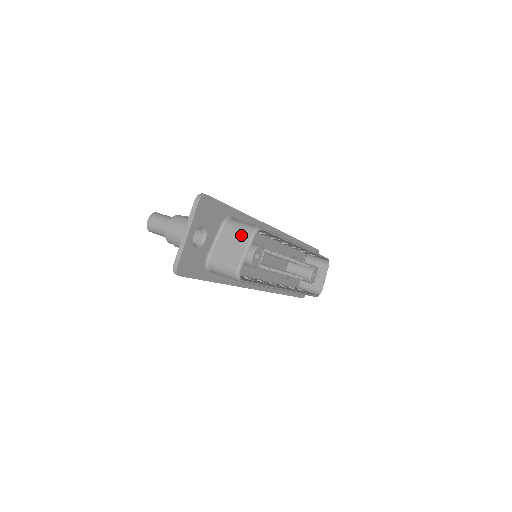
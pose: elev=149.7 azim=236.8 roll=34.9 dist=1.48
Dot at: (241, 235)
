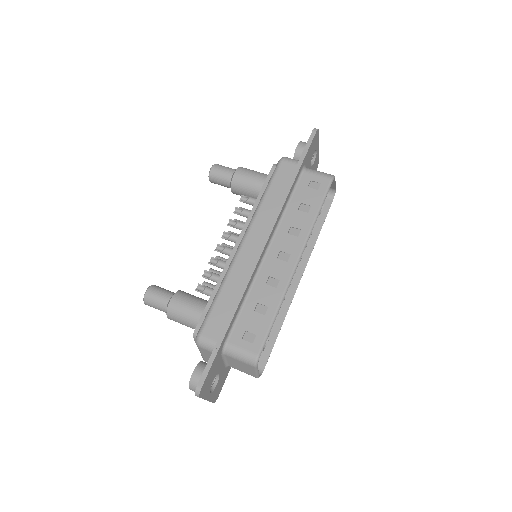
Dot at: (245, 365)
